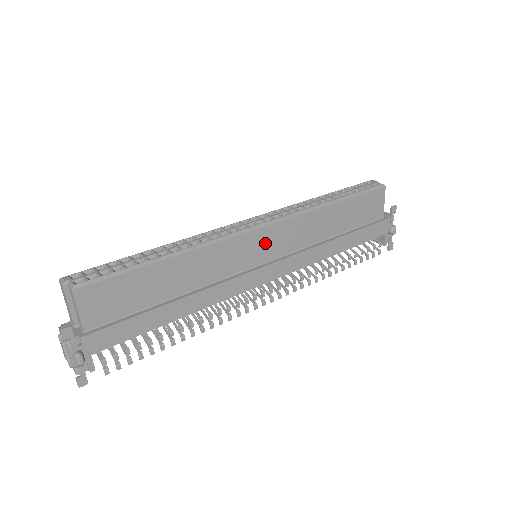
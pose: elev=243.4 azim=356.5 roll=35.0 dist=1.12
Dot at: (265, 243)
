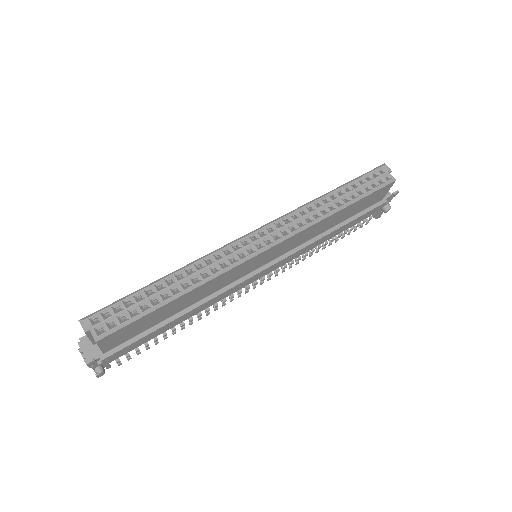
Dot at: (268, 255)
